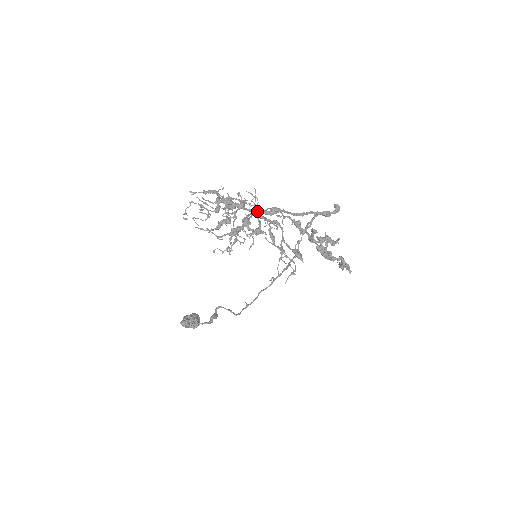
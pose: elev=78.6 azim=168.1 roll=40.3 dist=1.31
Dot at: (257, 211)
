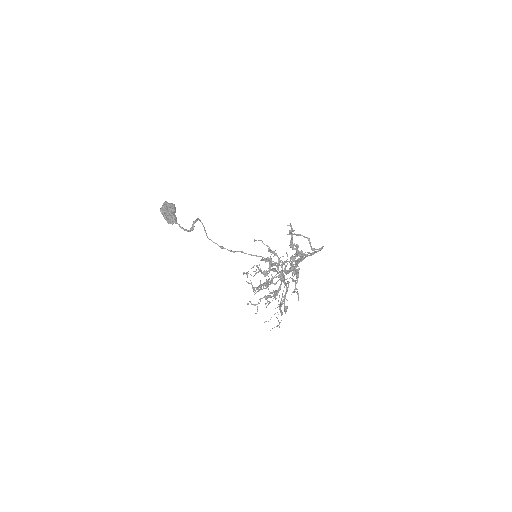
Dot at: (284, 279)
